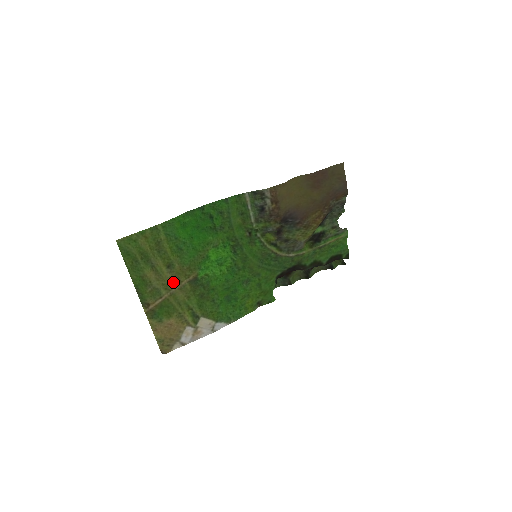
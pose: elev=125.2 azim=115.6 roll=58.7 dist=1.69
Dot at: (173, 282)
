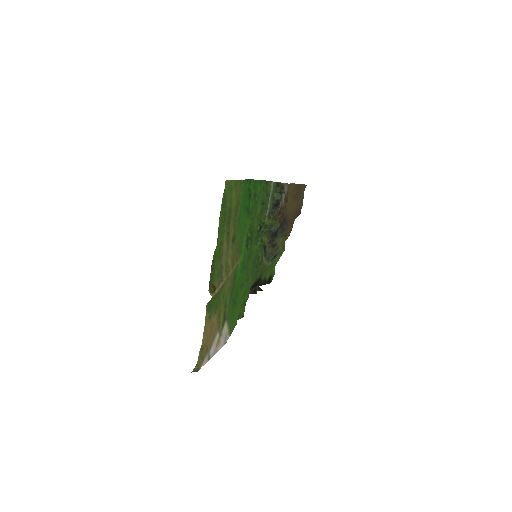
Dot at: (230, 262)
